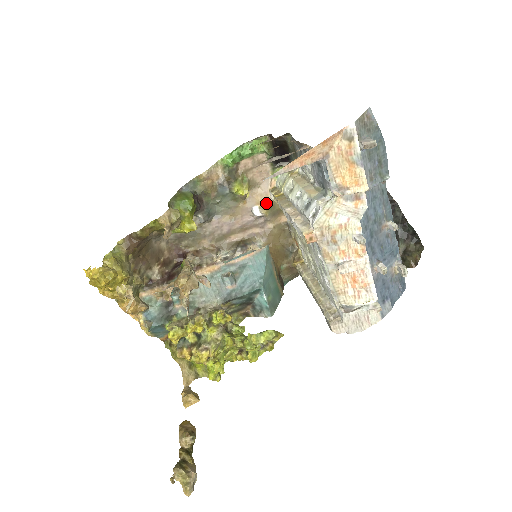
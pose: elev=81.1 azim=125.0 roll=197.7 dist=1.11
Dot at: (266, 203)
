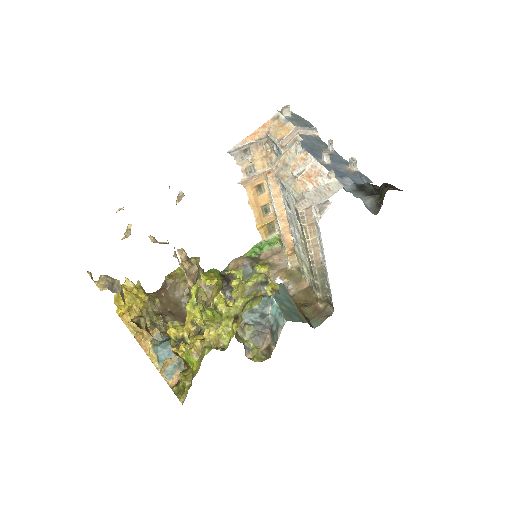
Dot at: (285, 272)
